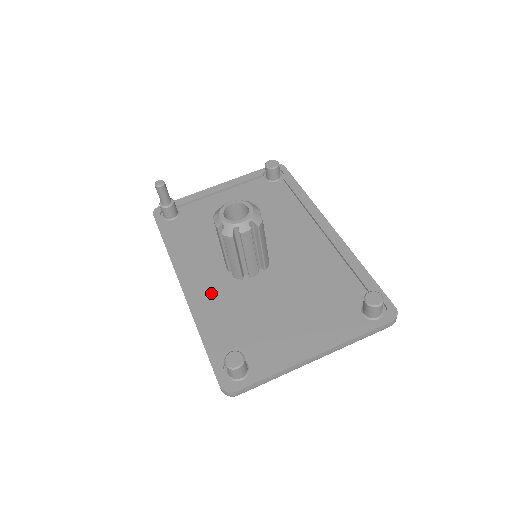
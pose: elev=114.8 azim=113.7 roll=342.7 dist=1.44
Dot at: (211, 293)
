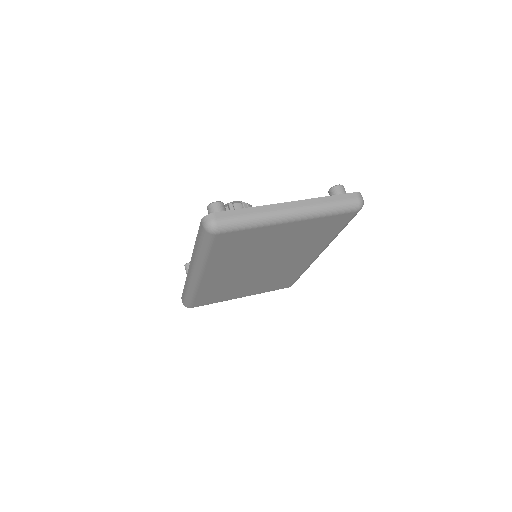
Dot at: occluded
